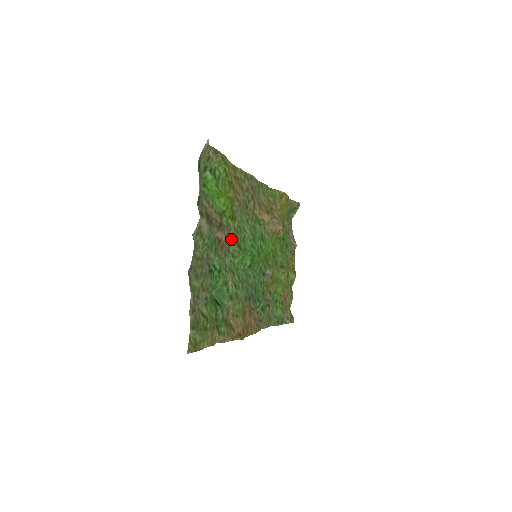
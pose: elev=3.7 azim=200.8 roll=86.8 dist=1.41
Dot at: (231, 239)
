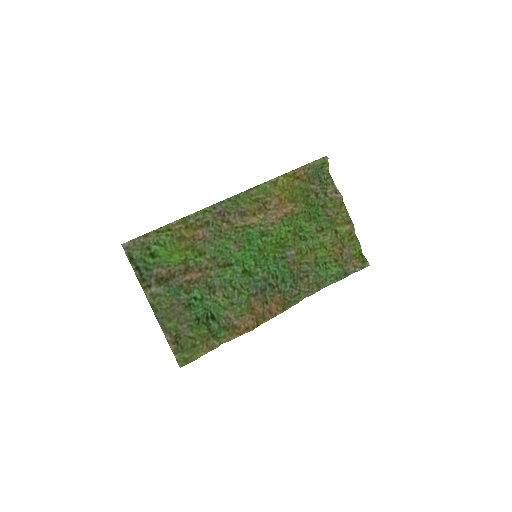
Dot at: (207, 269)
